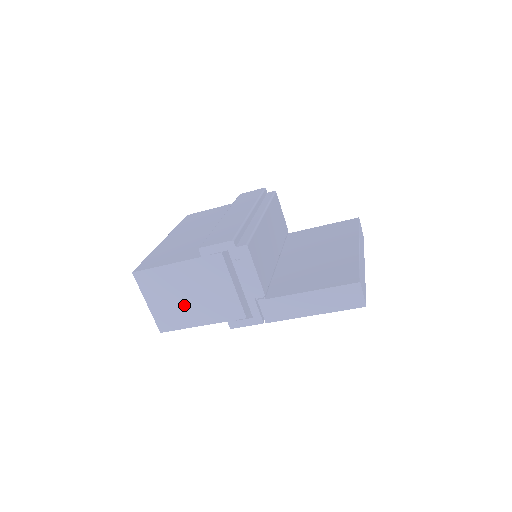
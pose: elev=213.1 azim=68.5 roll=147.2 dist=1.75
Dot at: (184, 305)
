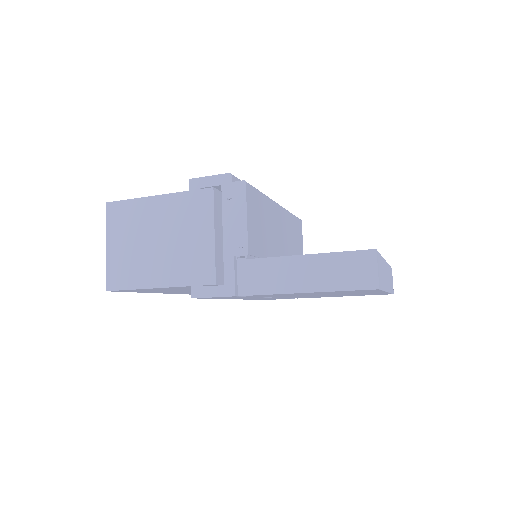
Dot at: (147, 254)
